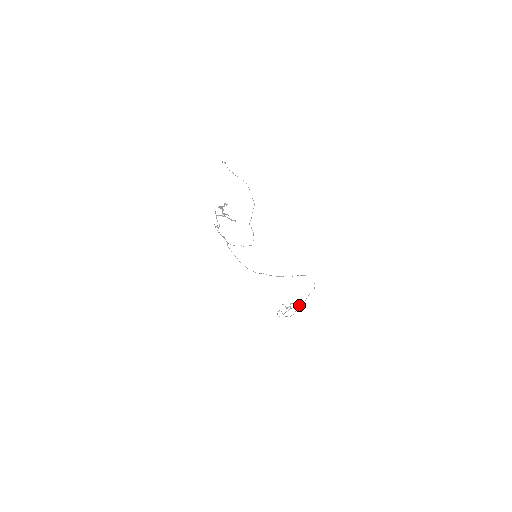
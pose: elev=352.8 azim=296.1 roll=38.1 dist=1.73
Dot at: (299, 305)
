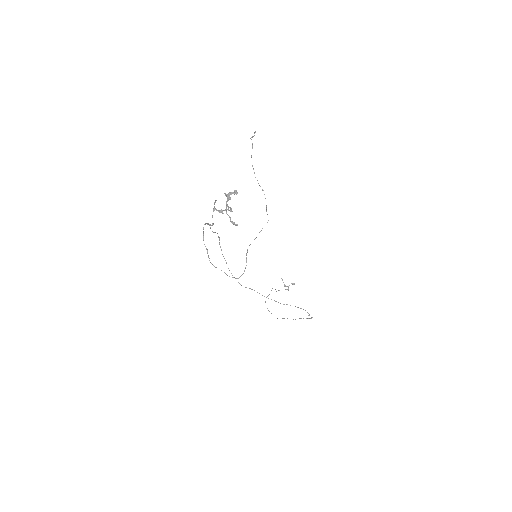
Dot at: (287, 318)
